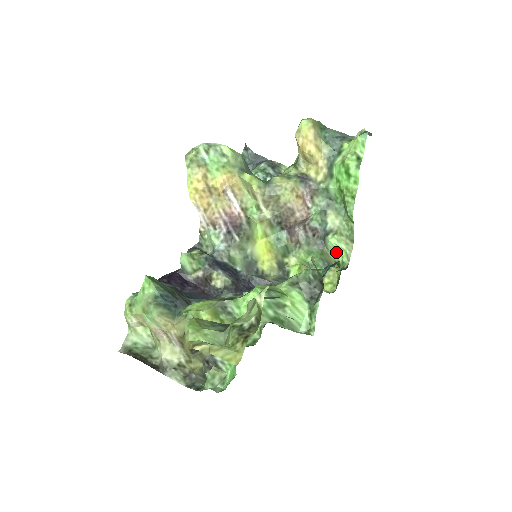
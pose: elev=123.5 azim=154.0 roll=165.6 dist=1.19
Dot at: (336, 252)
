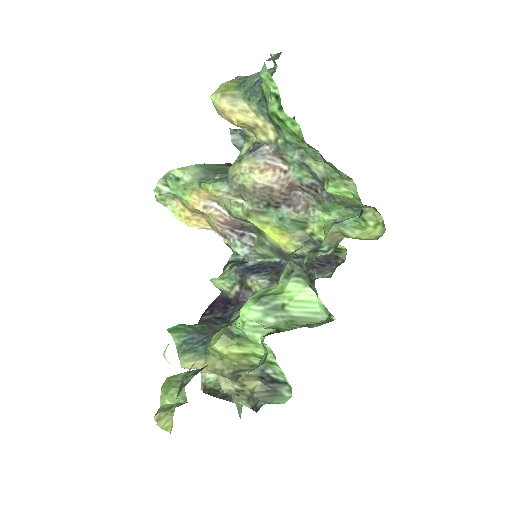
Dot at: (345, 198)
